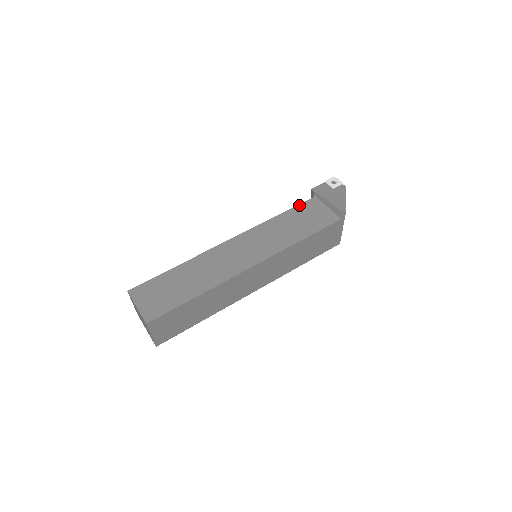
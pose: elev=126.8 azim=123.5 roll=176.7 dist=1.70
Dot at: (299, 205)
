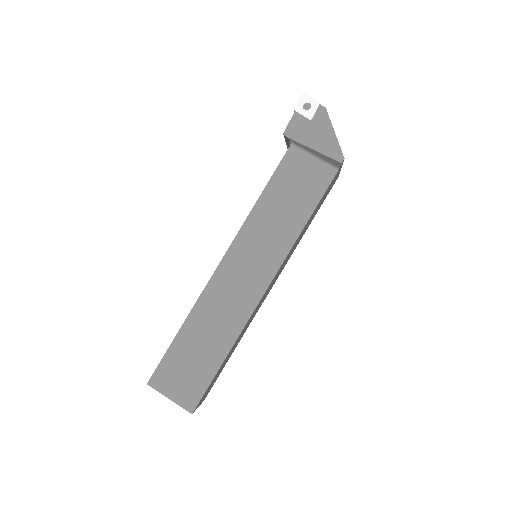
Dot at: (278, 168)
